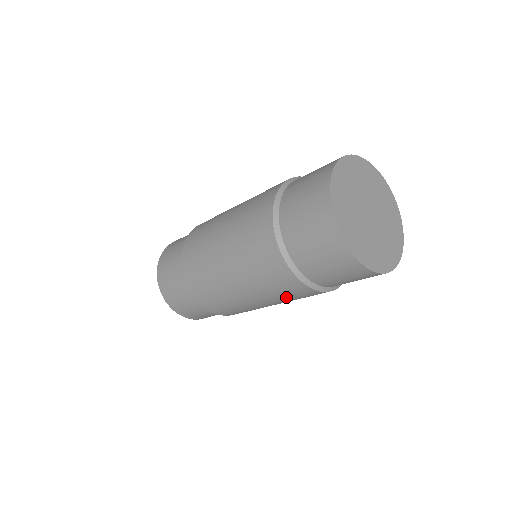
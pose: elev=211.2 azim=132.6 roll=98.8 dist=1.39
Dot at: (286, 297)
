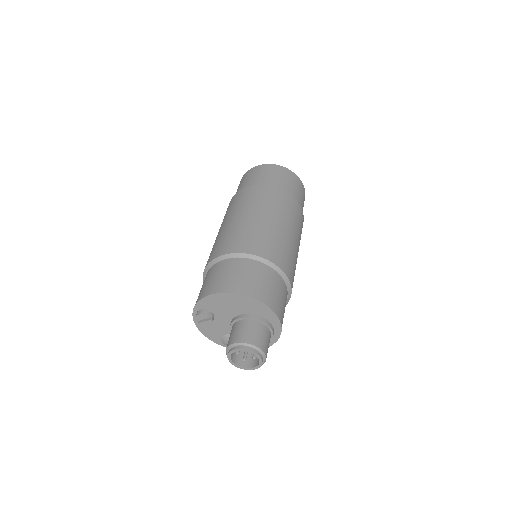
Dot at: (272, 202)
